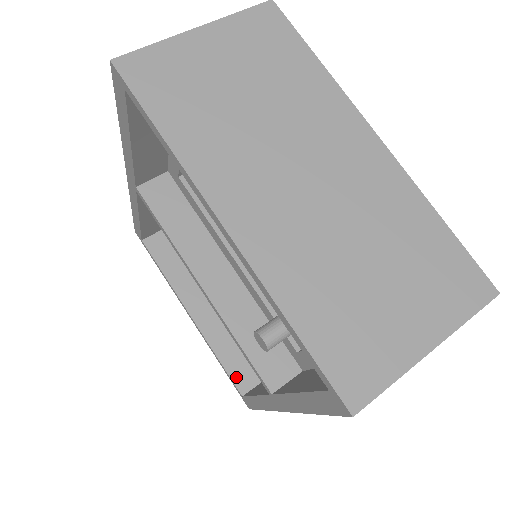
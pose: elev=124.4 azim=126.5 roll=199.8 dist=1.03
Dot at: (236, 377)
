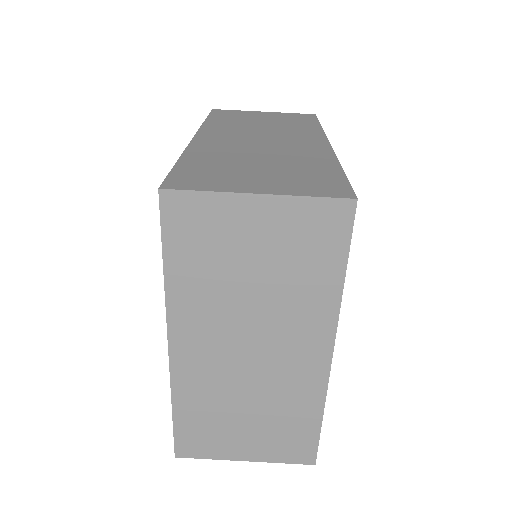
Dot at: occluded
